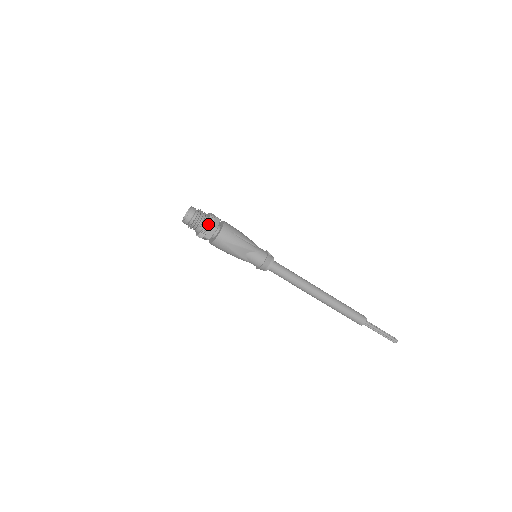
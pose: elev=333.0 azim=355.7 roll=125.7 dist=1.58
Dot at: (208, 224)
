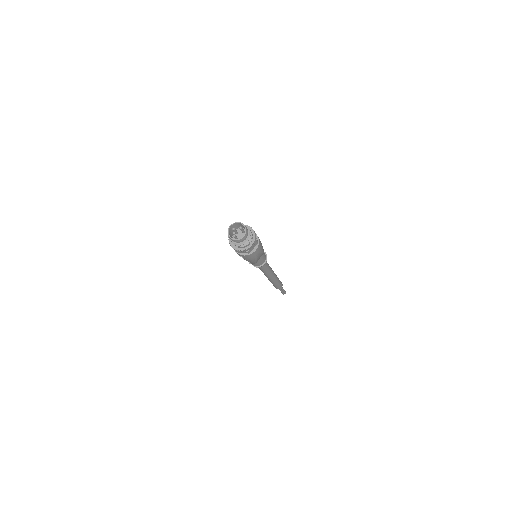
Dot at: (256, 239)
